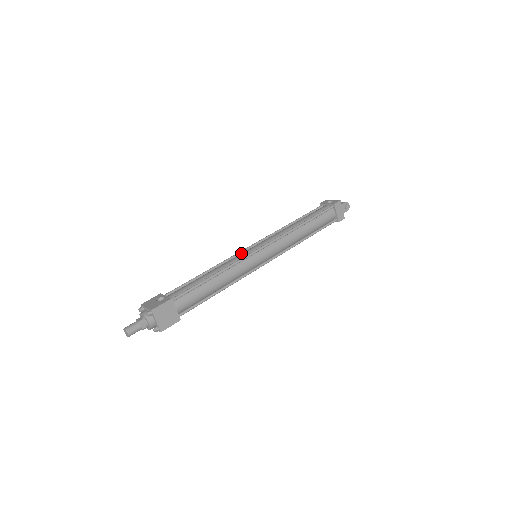
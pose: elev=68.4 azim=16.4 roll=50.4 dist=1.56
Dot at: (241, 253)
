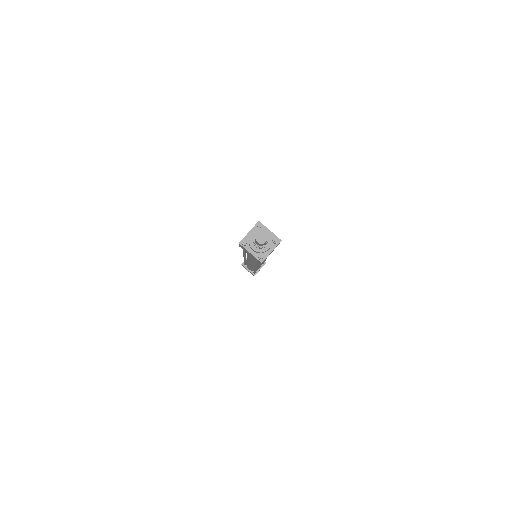
Dot at: occluded
